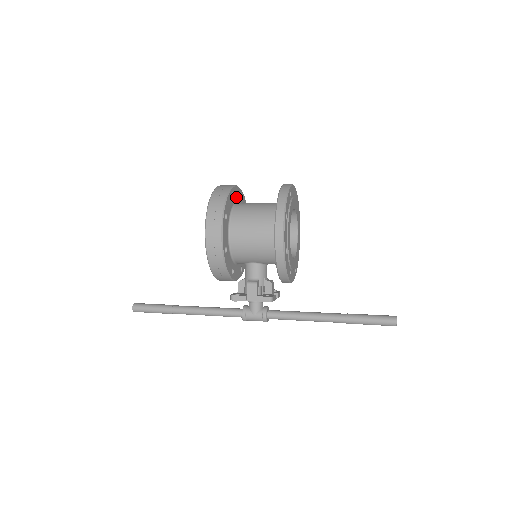
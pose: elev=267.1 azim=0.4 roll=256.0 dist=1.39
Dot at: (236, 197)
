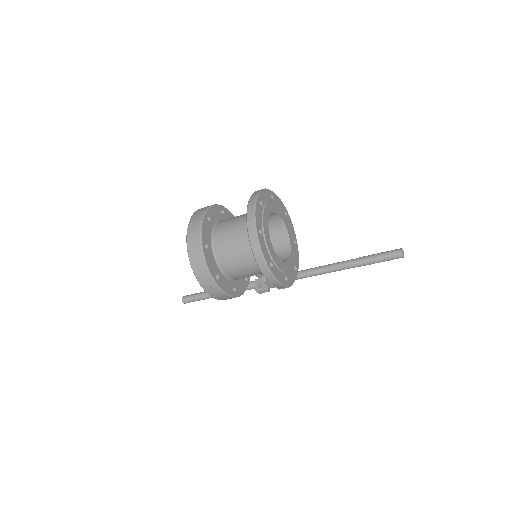
Dot at: (208, 237)
